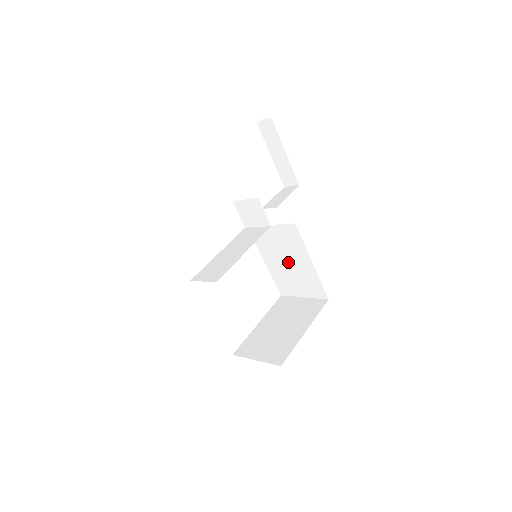
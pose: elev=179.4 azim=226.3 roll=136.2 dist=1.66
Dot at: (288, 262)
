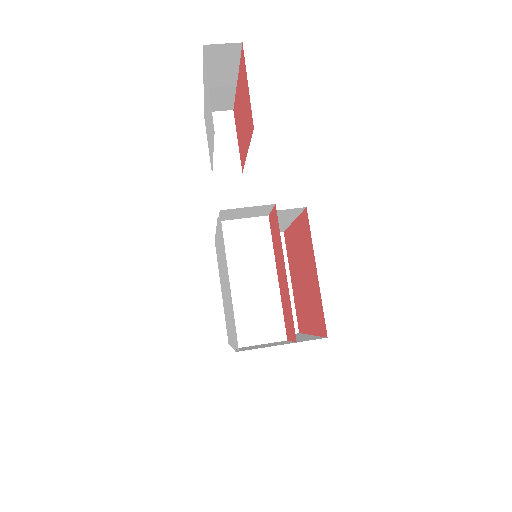
Dot at: occluded
